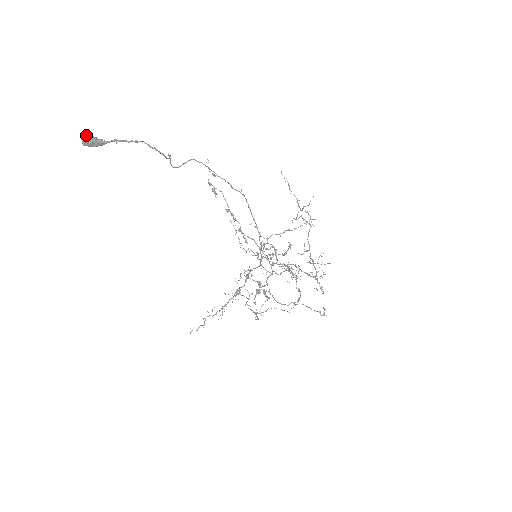
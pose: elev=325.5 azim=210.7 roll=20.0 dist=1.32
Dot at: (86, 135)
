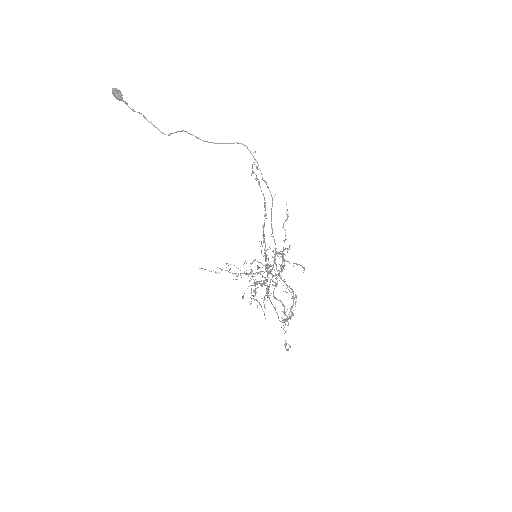
Dot at: (114, 88)
